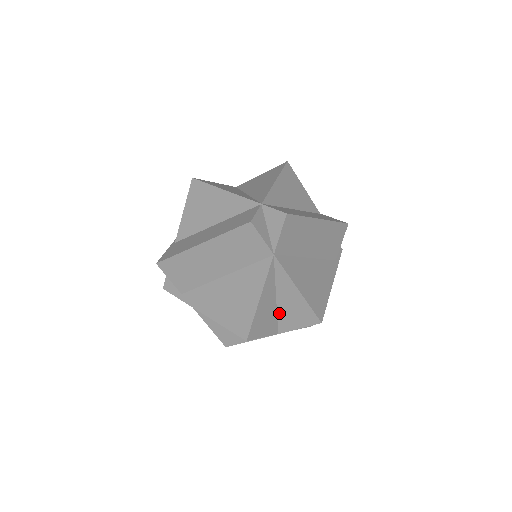
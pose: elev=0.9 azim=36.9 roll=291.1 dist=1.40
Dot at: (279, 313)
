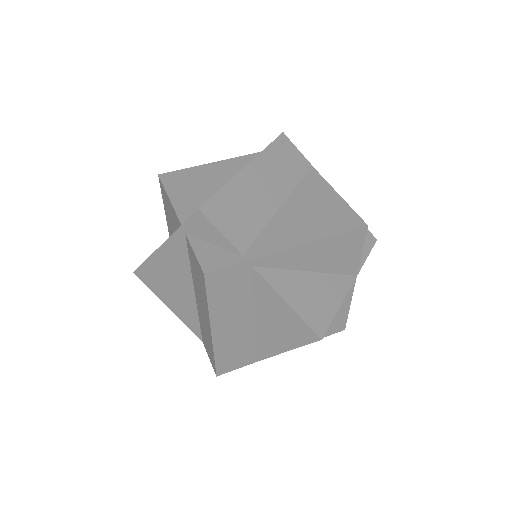
Dot at: occluded
